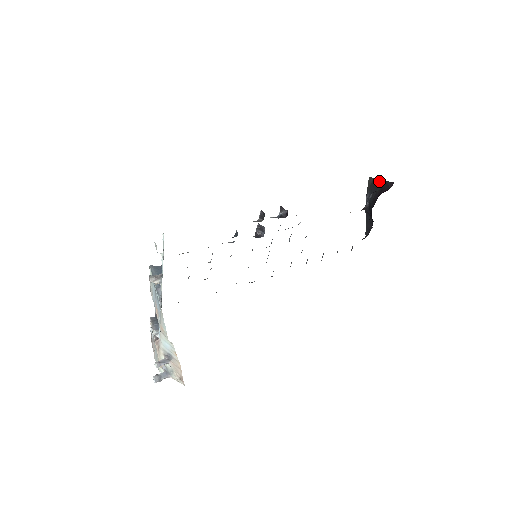
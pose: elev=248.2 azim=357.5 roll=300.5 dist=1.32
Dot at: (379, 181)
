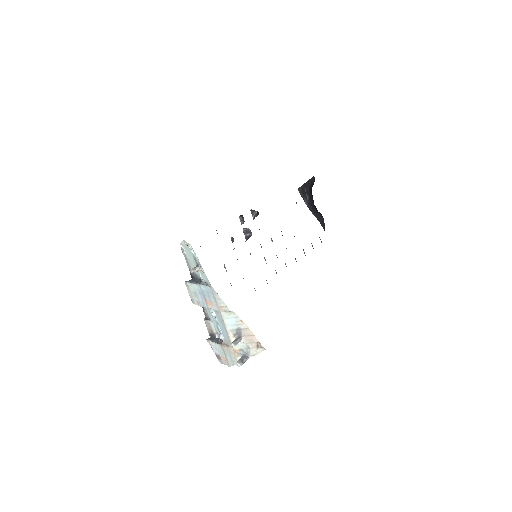
Dot at: (305, 185)
